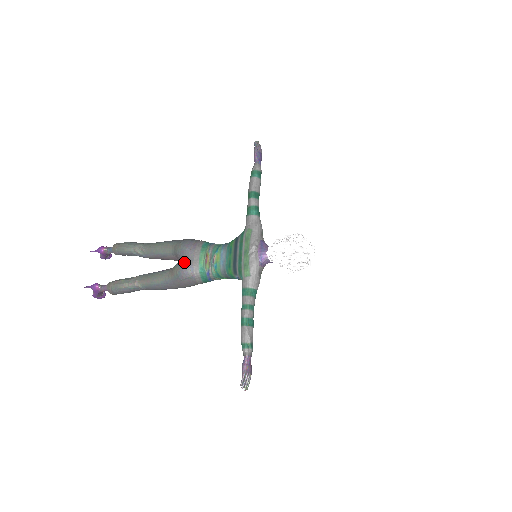
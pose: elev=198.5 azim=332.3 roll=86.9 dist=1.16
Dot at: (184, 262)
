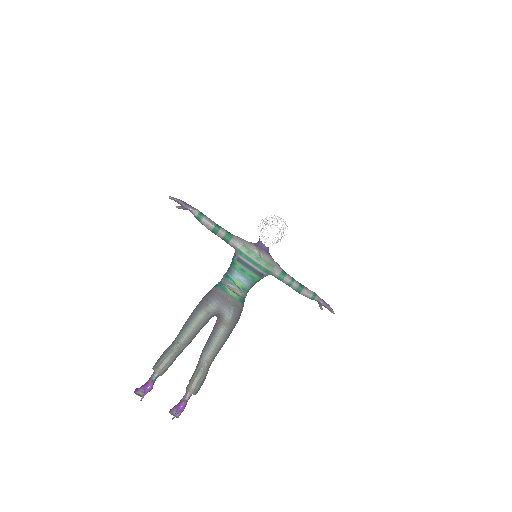
Dot at: (228, 310)
